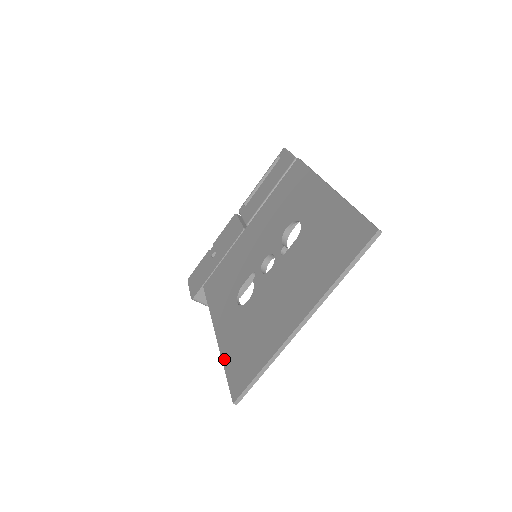
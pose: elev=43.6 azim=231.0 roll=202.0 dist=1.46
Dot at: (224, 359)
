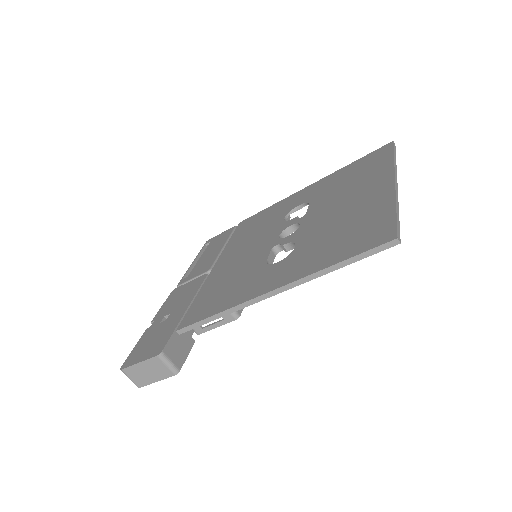
Dot at: (322, 266)
